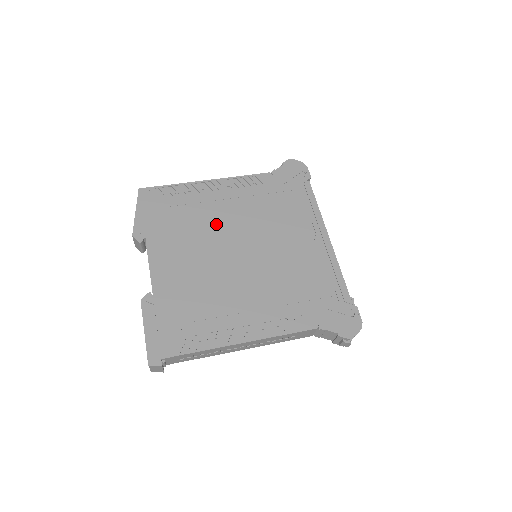
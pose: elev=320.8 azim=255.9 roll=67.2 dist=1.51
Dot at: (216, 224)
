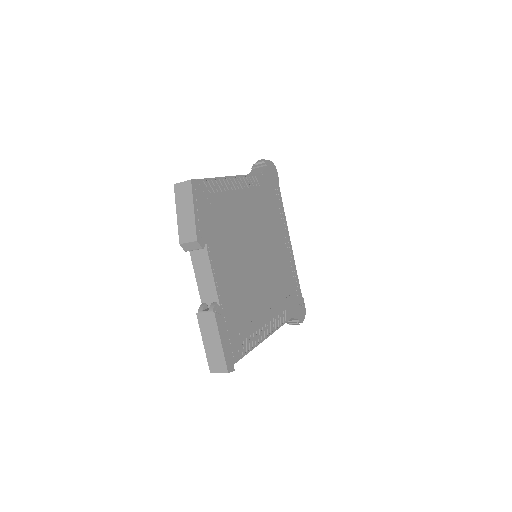
Dot at: (242, 228)
